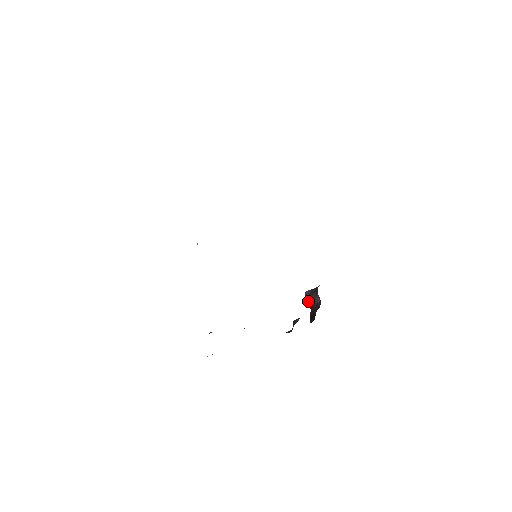
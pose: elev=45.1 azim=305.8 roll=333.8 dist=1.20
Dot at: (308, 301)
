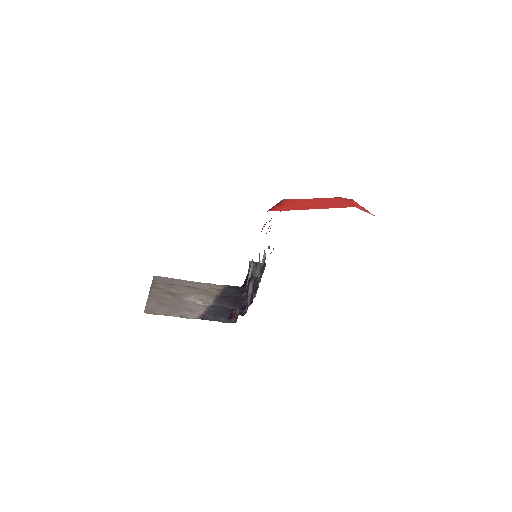
Dot at: occluded
